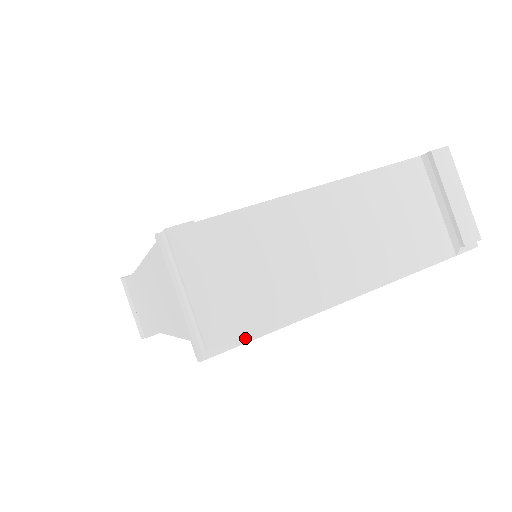
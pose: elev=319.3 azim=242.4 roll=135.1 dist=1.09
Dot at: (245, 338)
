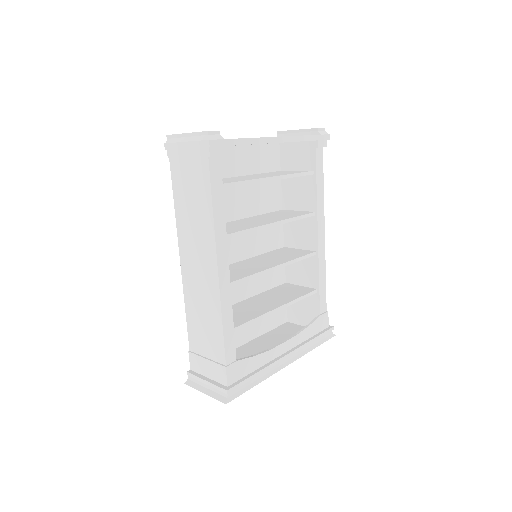
Dot at: (228, 139)
